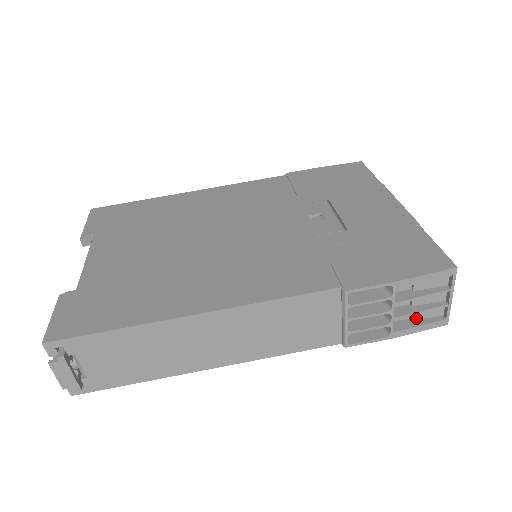
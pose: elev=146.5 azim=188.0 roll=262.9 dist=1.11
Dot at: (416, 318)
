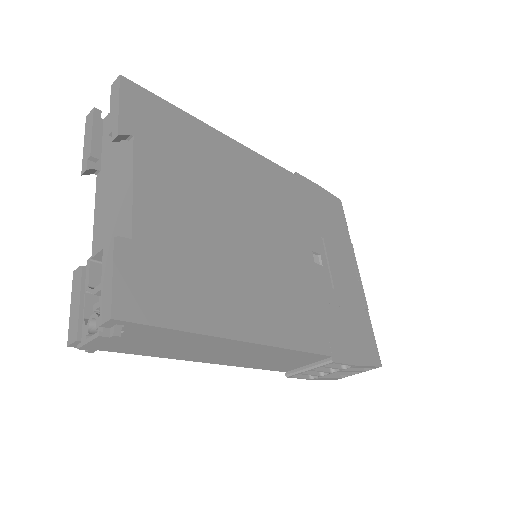
Dot at: occluded
